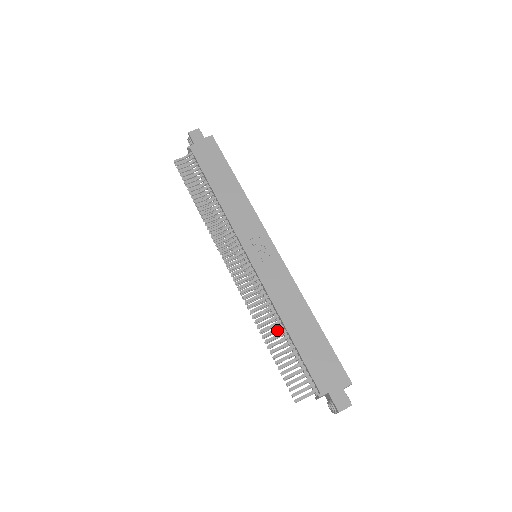
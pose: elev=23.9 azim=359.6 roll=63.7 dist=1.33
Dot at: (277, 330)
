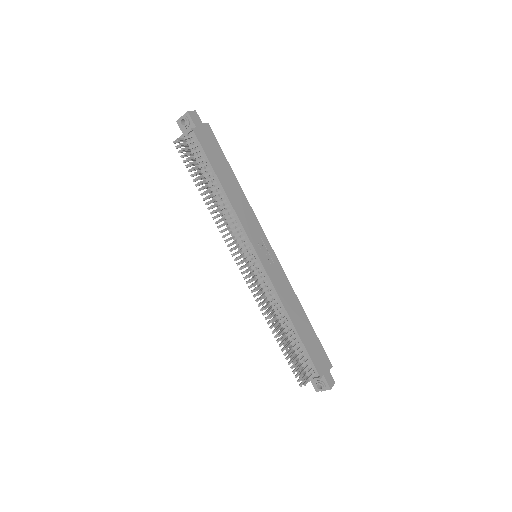
Dot at: (284, 325)
